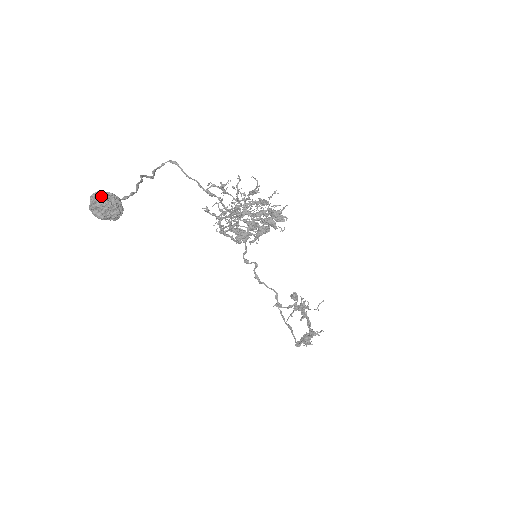
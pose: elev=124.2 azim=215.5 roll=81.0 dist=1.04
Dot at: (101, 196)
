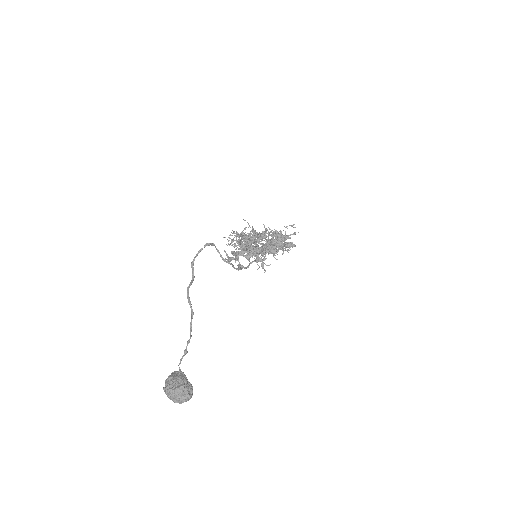
Dot at: (179, 394)
